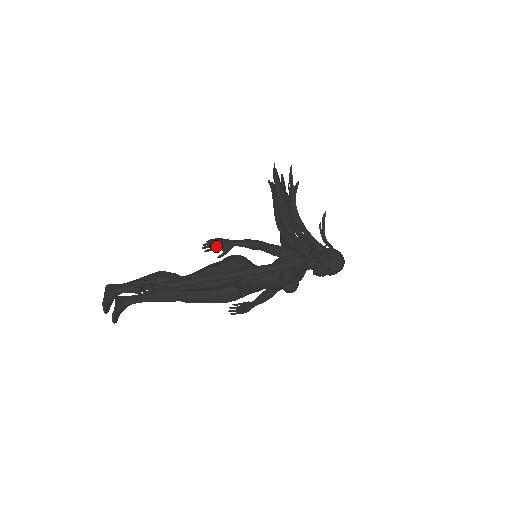
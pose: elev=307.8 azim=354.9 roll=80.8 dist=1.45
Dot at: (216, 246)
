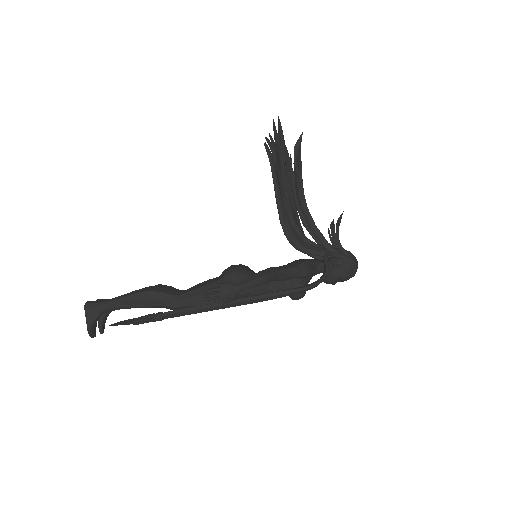
Dot at: (220, 296)
